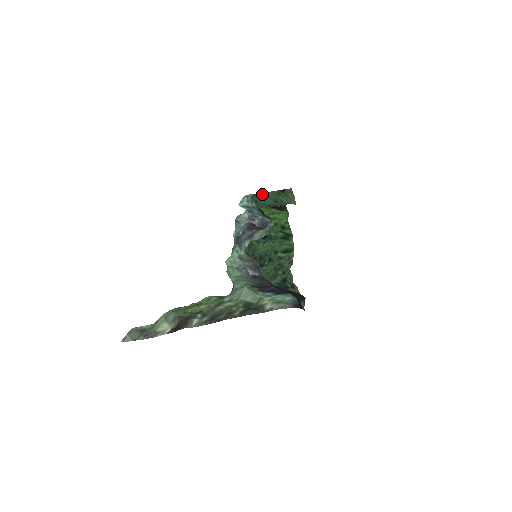
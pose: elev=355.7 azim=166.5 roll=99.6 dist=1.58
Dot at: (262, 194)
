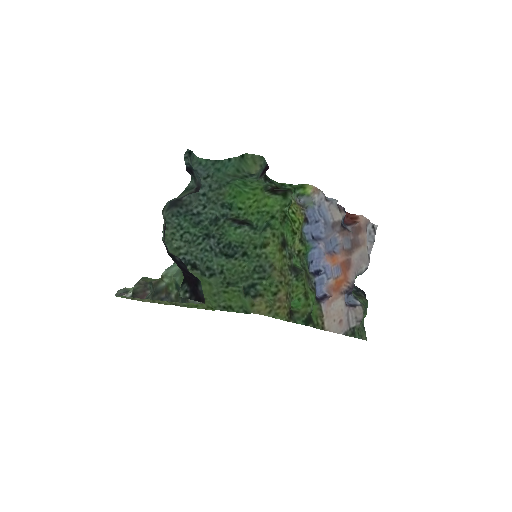
Dot at: (225, 161)
